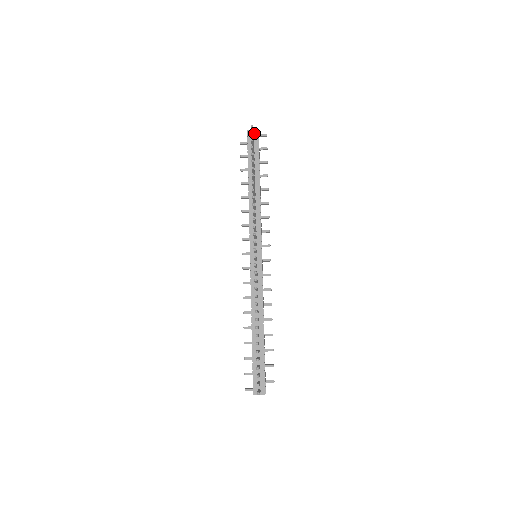
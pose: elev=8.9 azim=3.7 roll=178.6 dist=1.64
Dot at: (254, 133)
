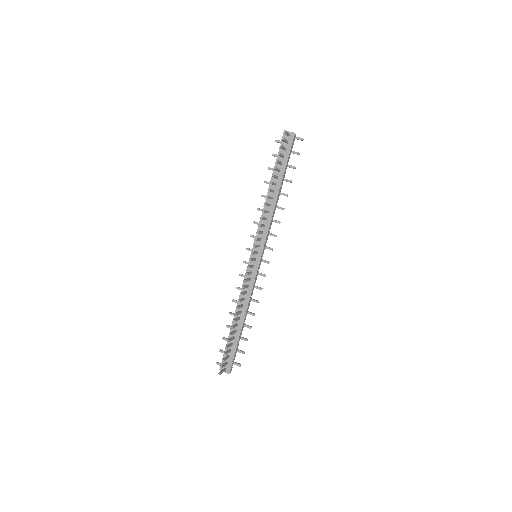
Dot at: (290, 135)
